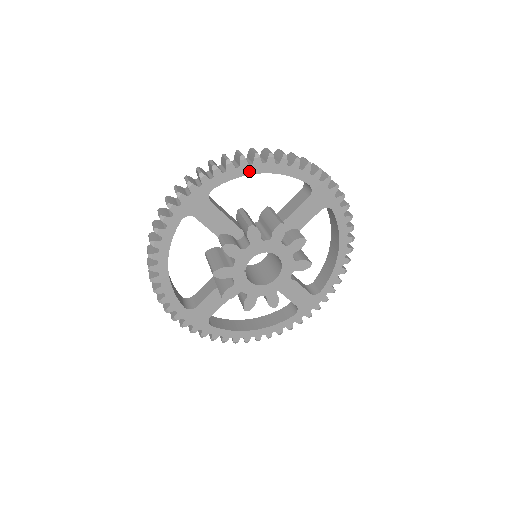
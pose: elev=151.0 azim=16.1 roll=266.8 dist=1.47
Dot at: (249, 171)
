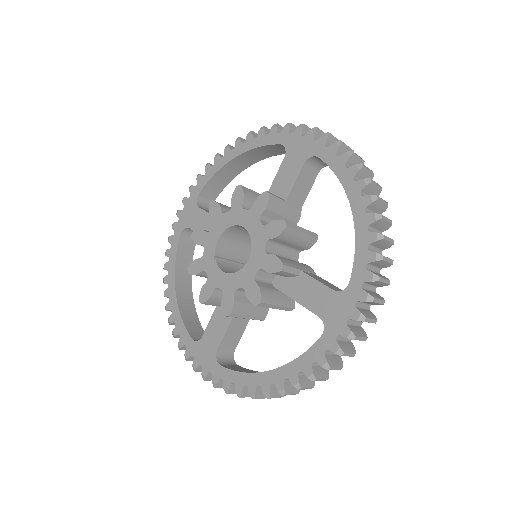
Dot at: (223, 163)
